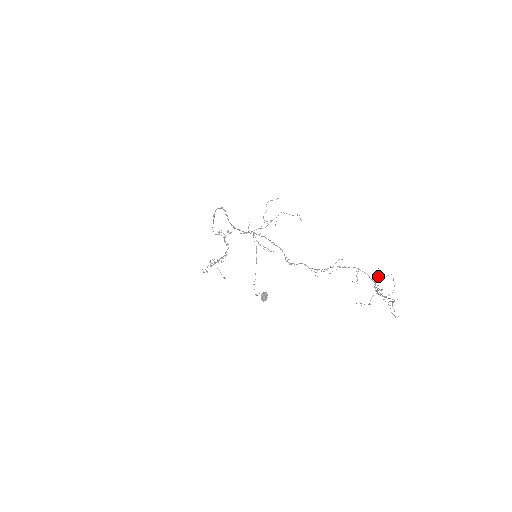
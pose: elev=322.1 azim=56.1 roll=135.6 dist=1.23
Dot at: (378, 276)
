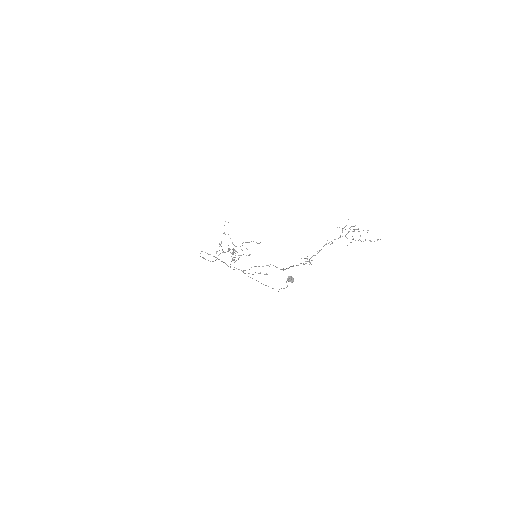
Dot at: (342, 231)
